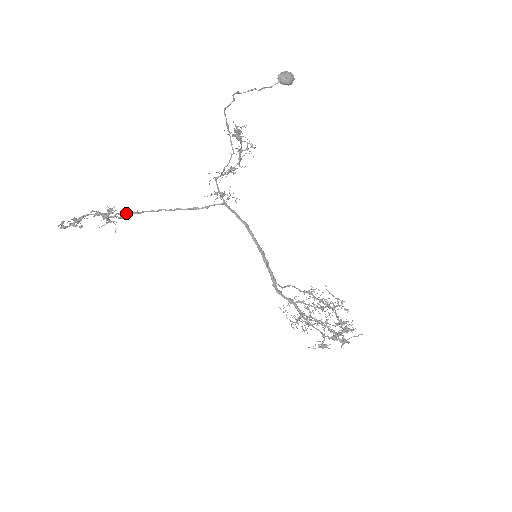
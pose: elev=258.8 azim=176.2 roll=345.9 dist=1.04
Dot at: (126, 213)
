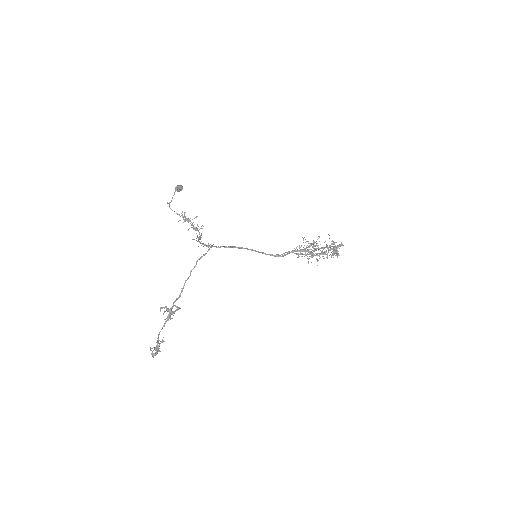
Dot at: (177, 298)
